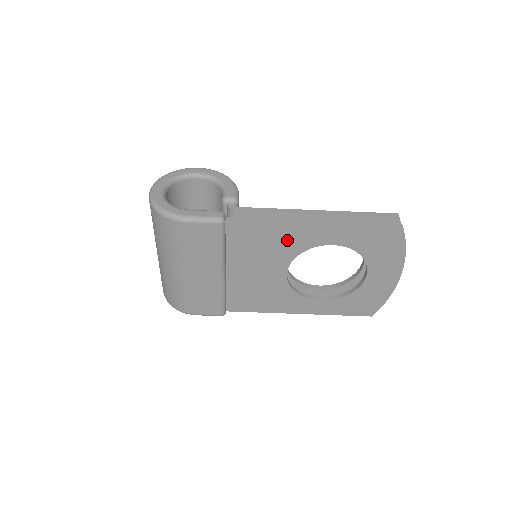
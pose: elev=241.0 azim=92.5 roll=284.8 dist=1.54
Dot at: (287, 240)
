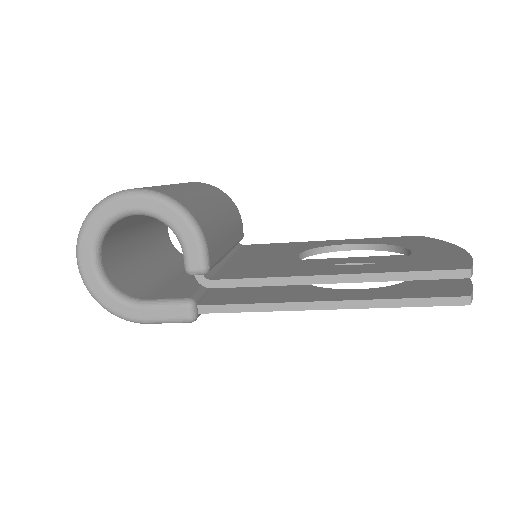
Dot at: occluded
